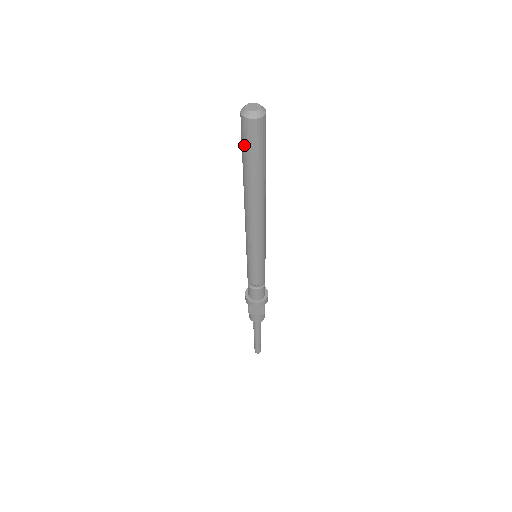
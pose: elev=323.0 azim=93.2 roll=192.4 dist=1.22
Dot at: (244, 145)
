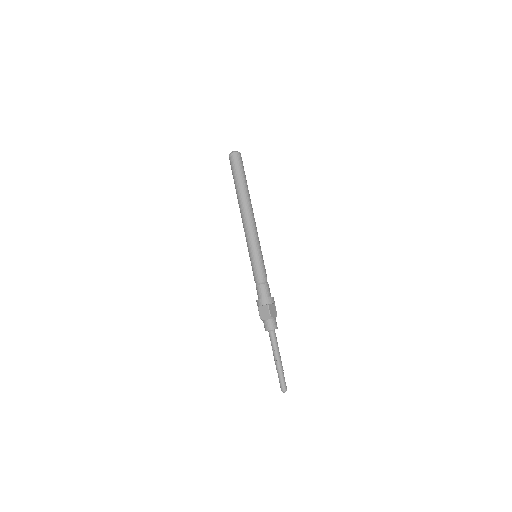
Dot at: (238, 167)
